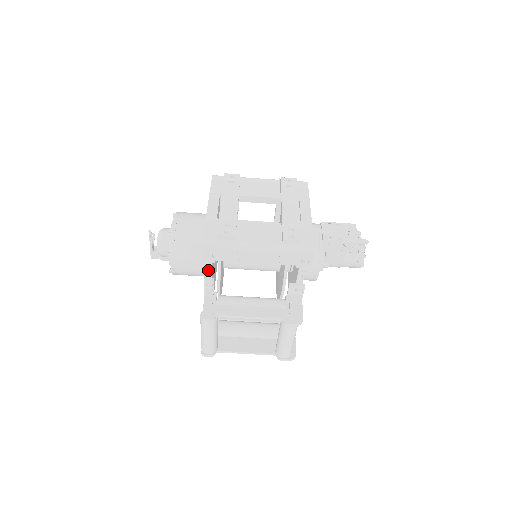
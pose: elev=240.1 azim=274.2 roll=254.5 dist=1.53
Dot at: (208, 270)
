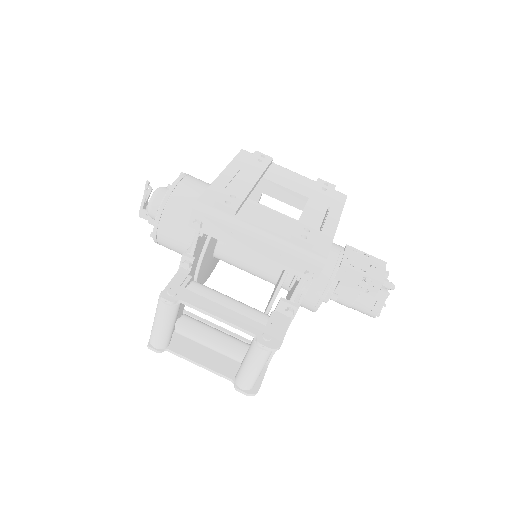
Dot at: occluded
